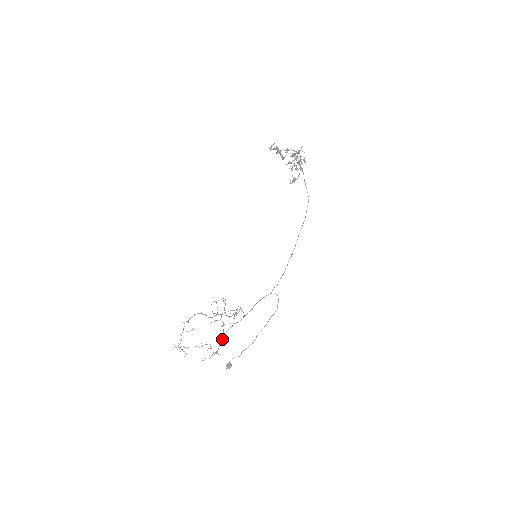
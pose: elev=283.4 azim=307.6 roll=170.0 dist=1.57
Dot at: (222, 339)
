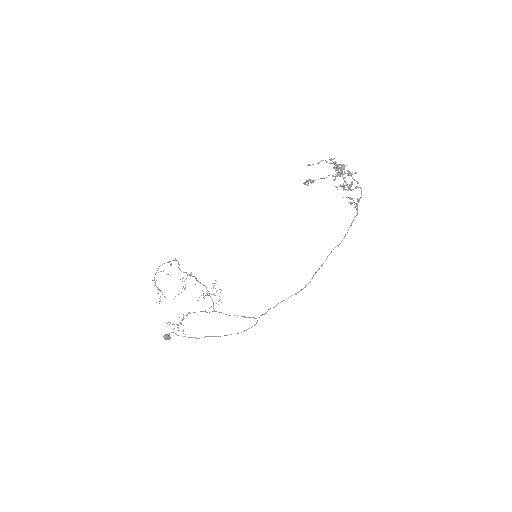
Dot at: (187, 315)
